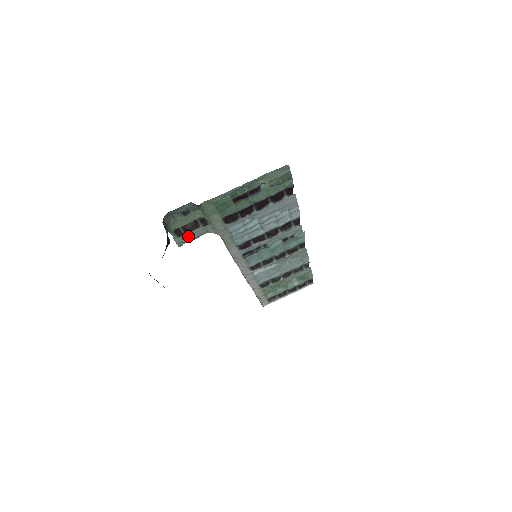
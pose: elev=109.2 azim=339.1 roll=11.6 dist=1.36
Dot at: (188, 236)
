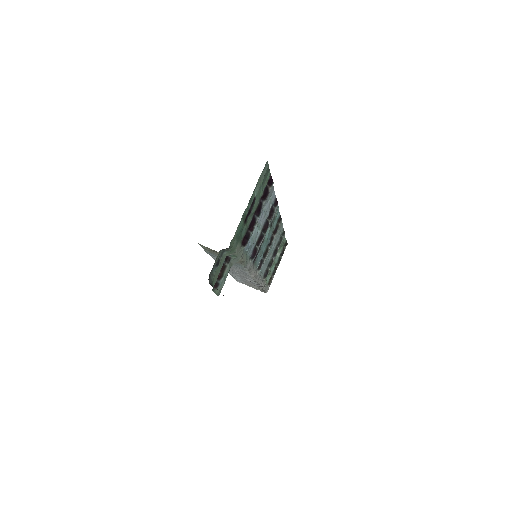
Dot at: (222, 281)
